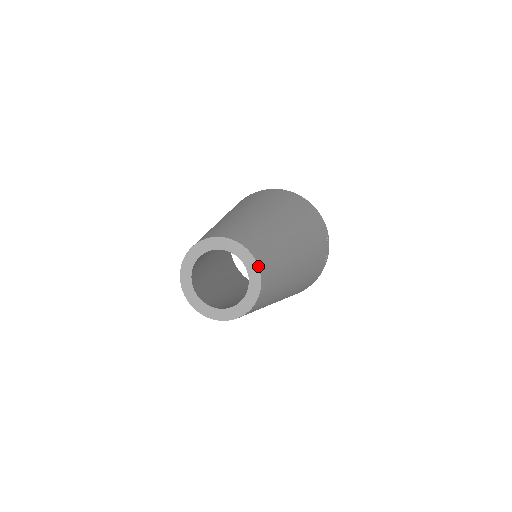
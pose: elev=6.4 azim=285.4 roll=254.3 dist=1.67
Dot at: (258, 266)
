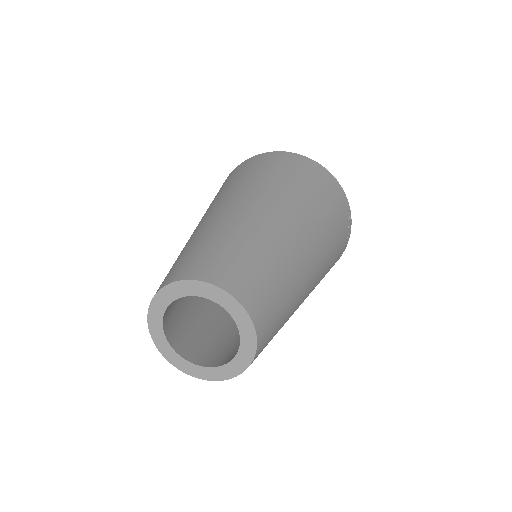
Dot at: (255, 329)
